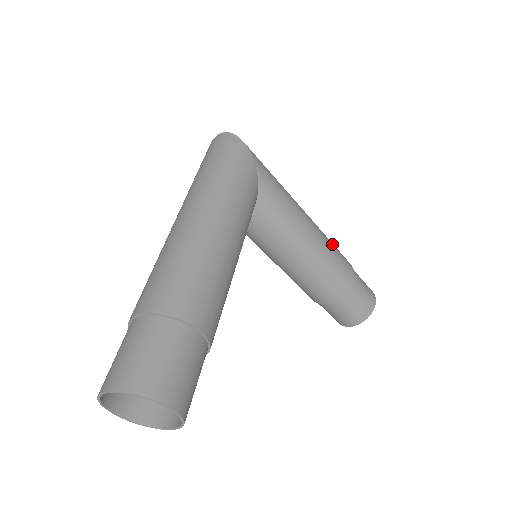
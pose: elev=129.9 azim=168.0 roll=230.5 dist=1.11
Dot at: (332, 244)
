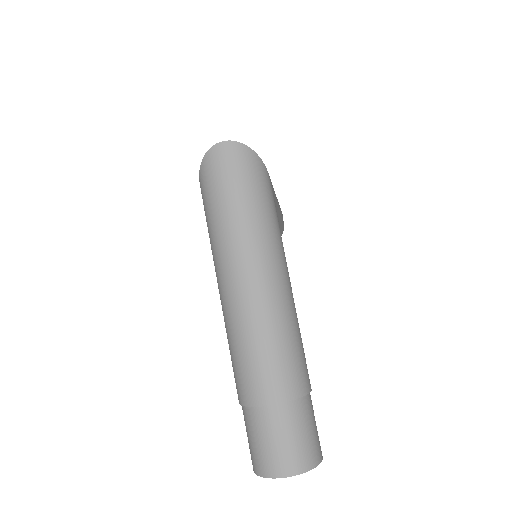
Dot at: occluded
